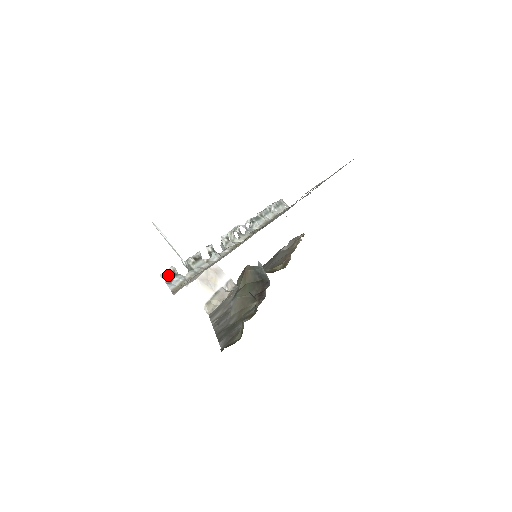
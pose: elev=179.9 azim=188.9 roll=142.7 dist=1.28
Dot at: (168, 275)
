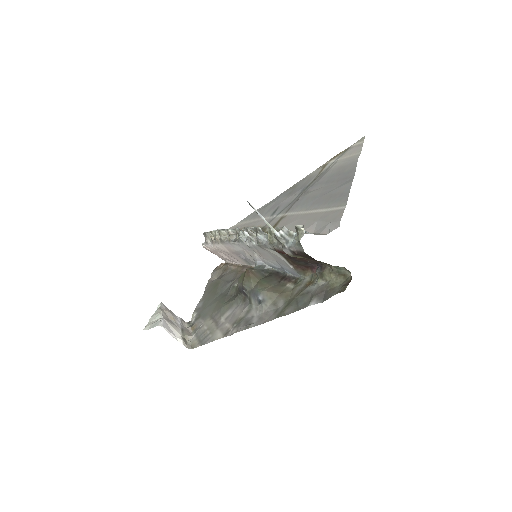
Dot at: (303, 228)
